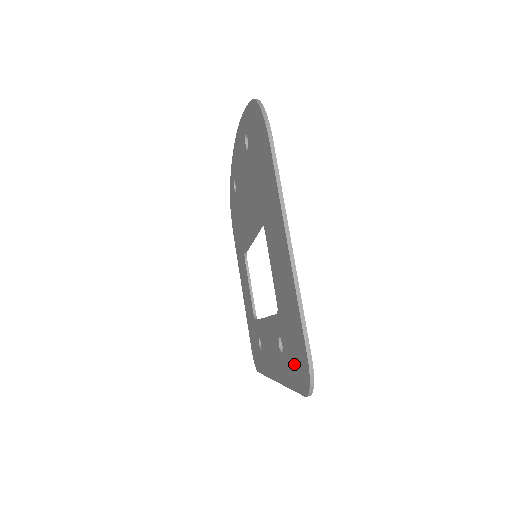
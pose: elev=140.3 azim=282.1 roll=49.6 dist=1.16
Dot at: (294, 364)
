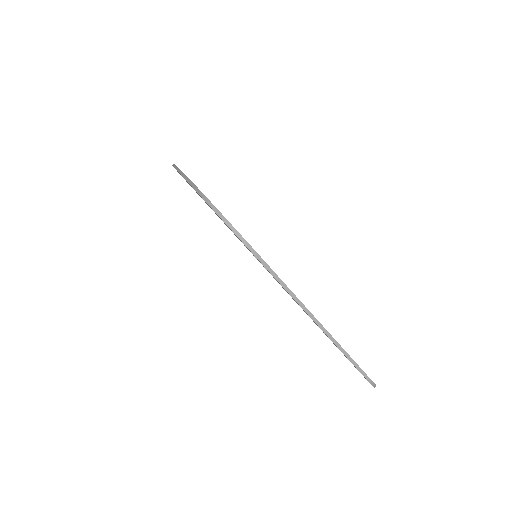
Dot at: occluded
